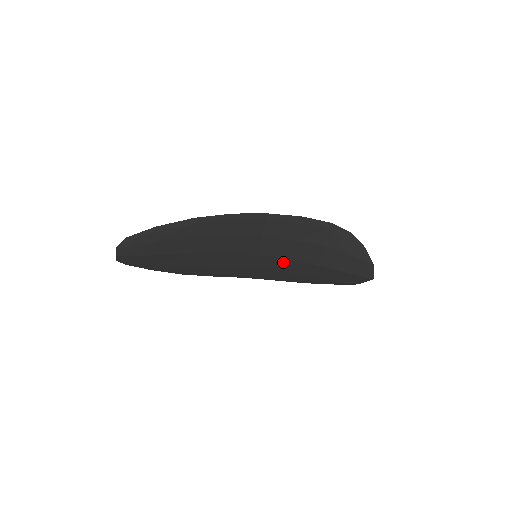
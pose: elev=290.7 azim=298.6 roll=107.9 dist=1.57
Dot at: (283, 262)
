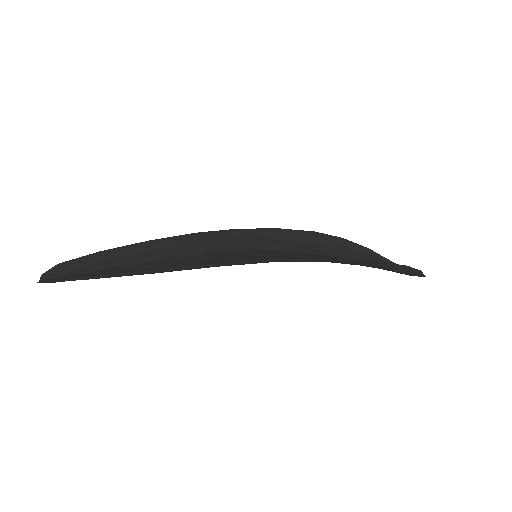
Dot at: occluded
